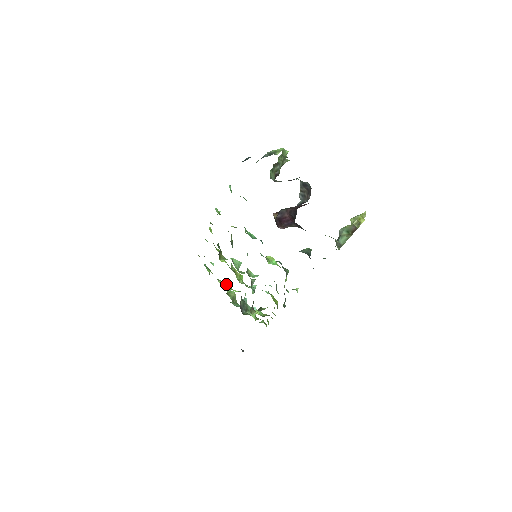
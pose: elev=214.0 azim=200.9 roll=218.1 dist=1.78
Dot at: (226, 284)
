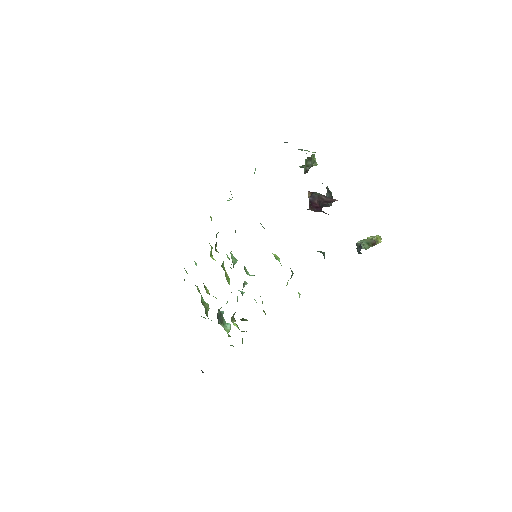
Dot at: (206, 289)
